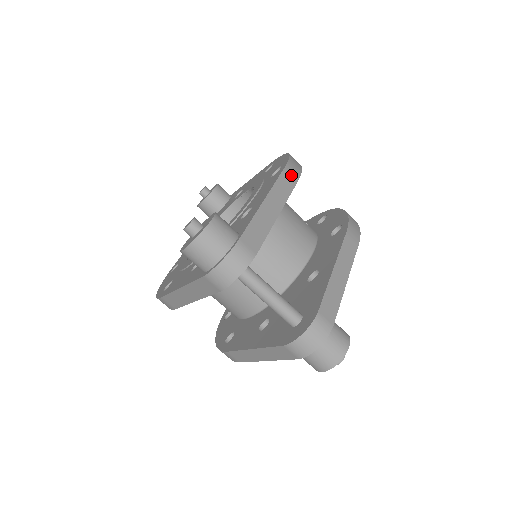
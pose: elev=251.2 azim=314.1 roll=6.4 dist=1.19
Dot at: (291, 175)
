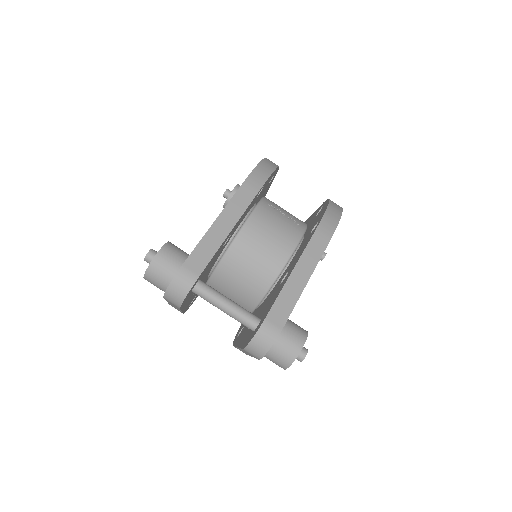
Dot at: (251, 187)
